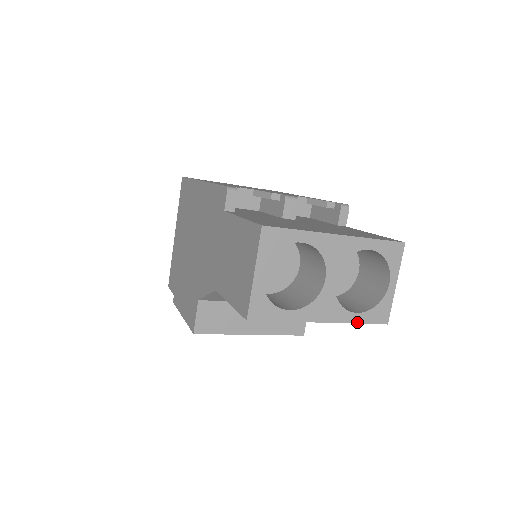
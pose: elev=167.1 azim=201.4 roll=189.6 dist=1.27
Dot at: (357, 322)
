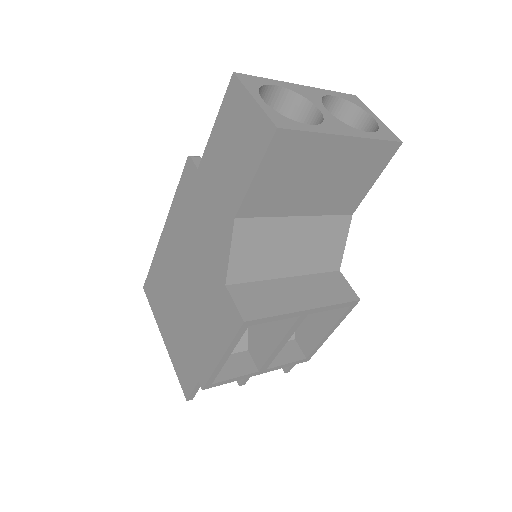
Dot at: (376, 139)
